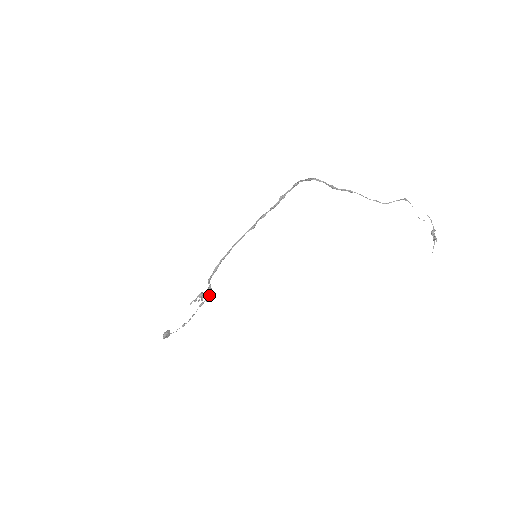
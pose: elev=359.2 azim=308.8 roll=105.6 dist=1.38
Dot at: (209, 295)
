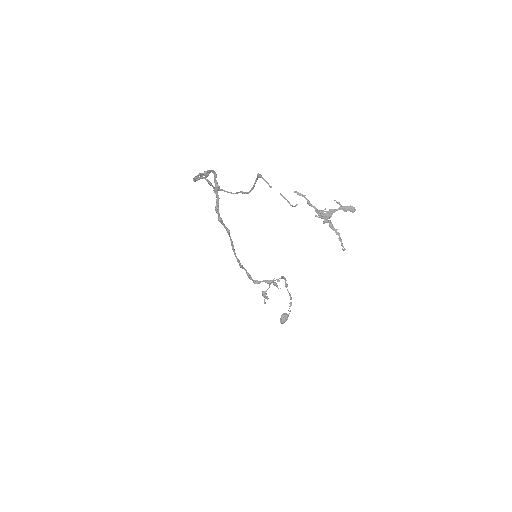
Dot at: (281, 278)
